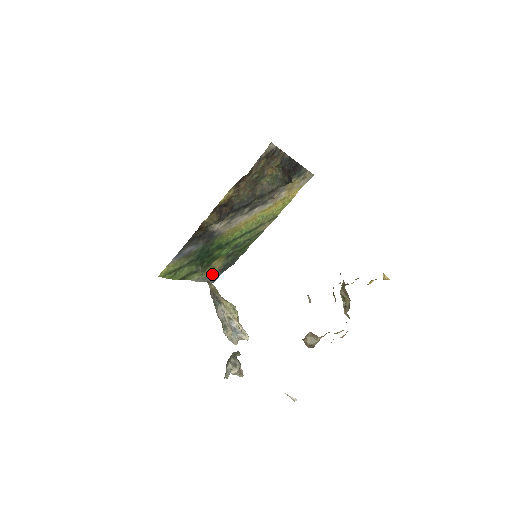
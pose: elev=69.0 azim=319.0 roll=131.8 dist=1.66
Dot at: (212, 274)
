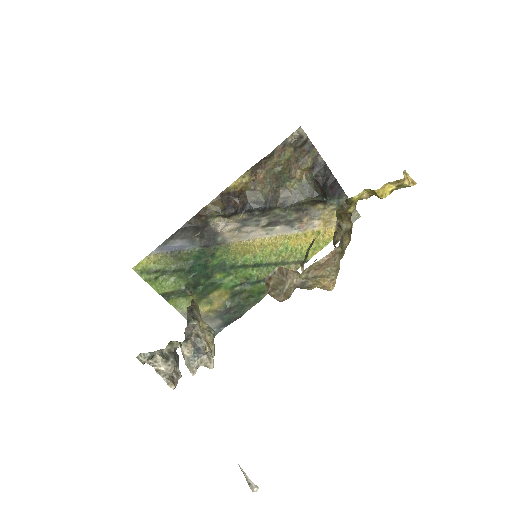
Dot at: (208, 318)
